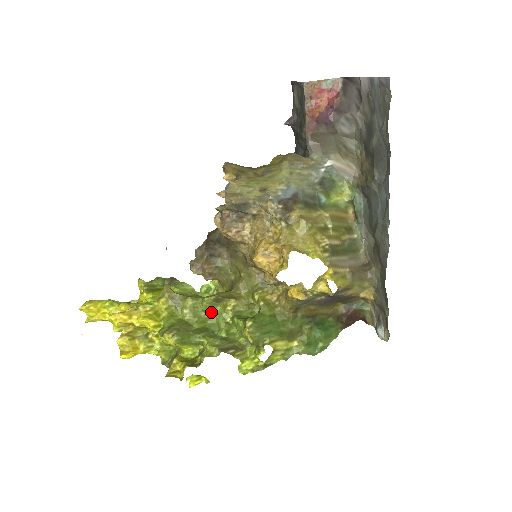
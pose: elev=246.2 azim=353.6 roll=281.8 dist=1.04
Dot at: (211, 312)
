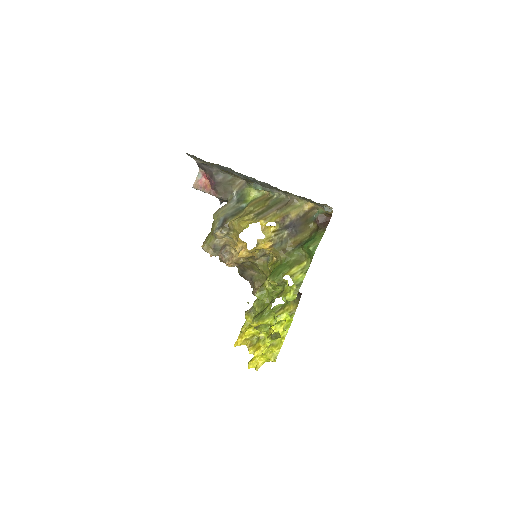
Dot at: (266, 297)
